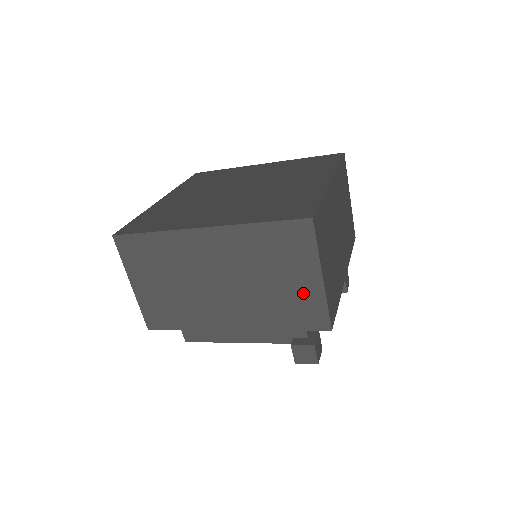
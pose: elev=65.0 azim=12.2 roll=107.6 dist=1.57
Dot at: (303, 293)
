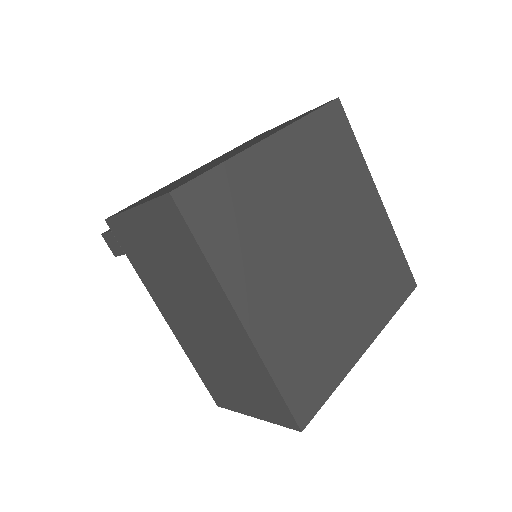
Dot at: occluded
